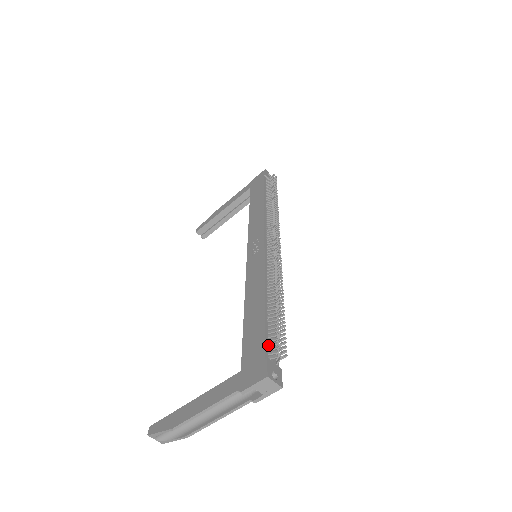
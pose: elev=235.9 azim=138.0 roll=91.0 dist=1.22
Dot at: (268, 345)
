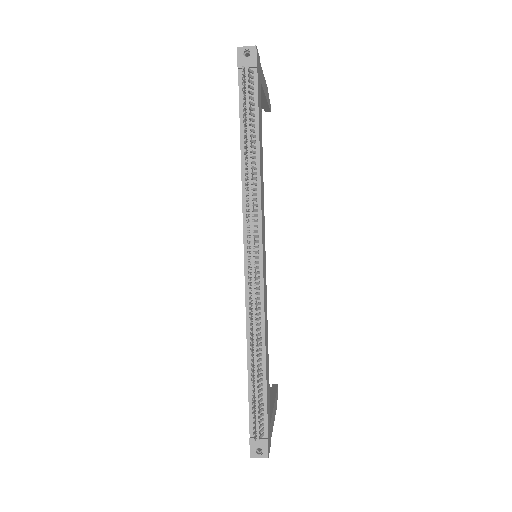
Dot at: (252, 420)
